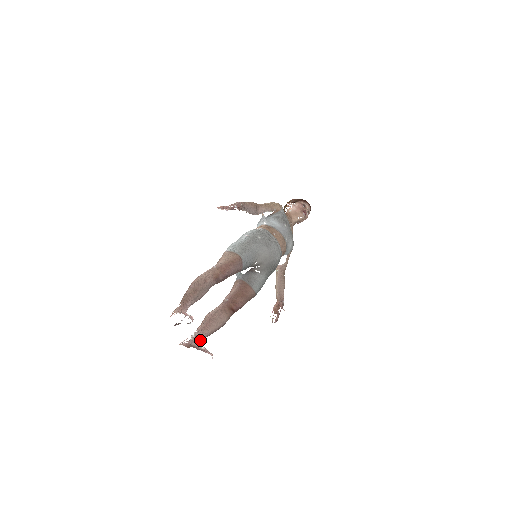
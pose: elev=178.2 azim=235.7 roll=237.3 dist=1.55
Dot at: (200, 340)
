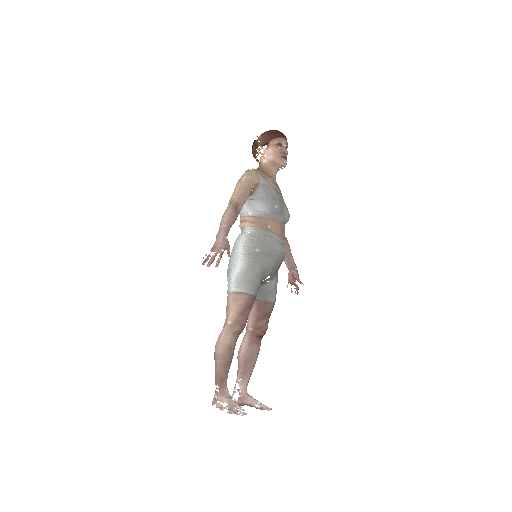
Dot at: occluded
